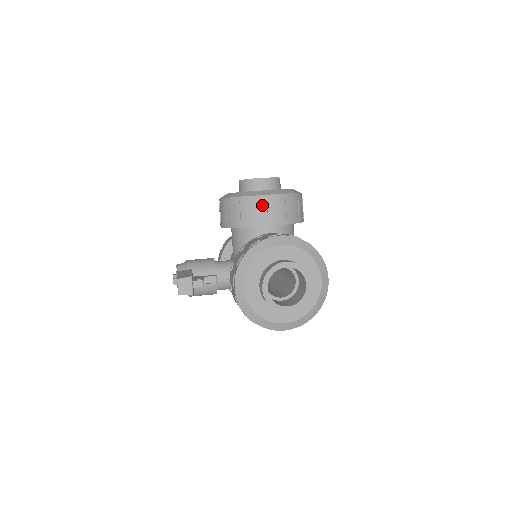
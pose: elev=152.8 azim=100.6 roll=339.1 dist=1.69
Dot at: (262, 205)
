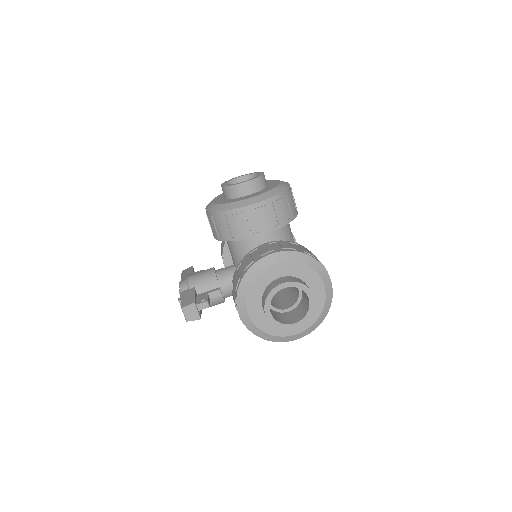
Dot at: (249, 216)
